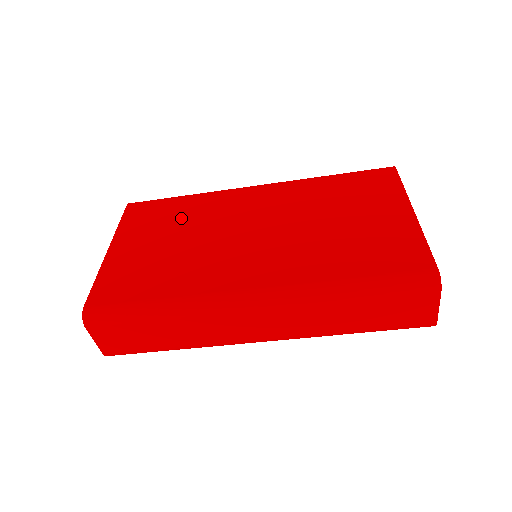
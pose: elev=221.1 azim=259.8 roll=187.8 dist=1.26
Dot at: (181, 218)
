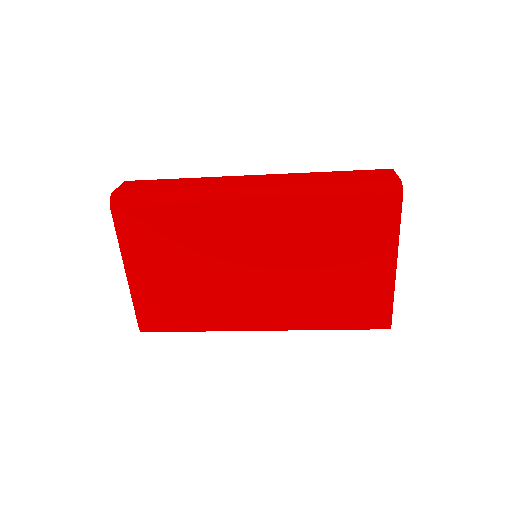
Dot at: (182, 241)
